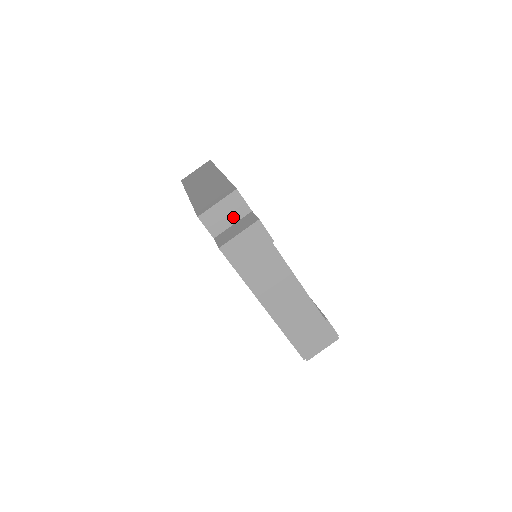
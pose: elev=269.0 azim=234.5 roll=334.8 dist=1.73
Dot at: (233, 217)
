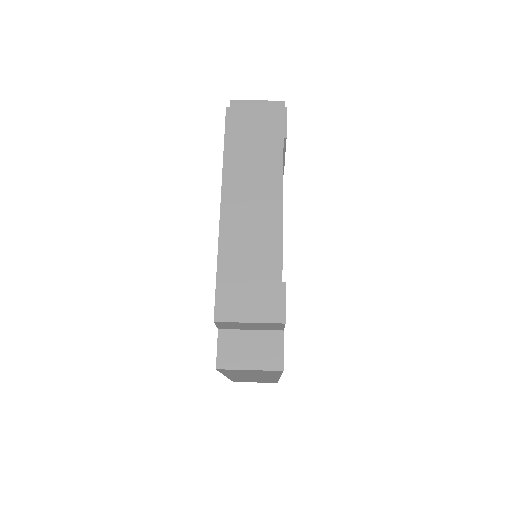
Dot at: occluded
